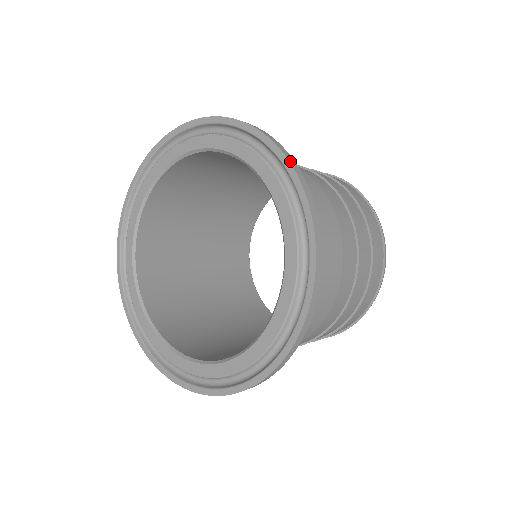
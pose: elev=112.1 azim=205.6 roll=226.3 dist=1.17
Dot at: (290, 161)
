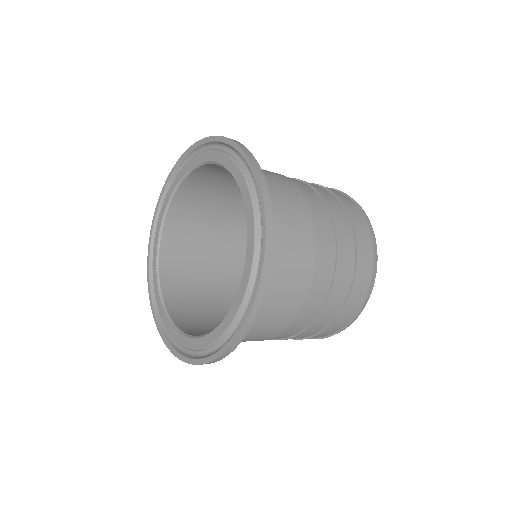
Dot at: (262, 277)
